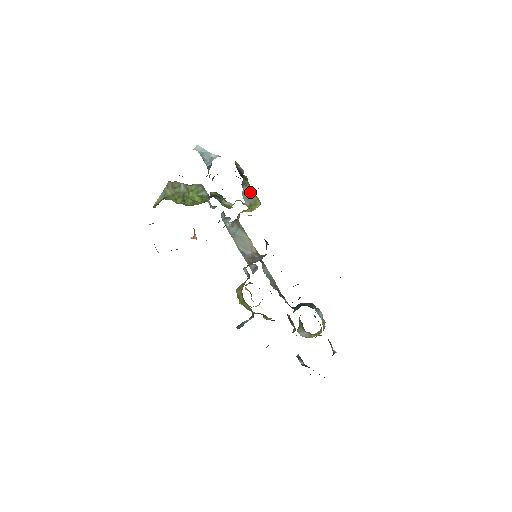
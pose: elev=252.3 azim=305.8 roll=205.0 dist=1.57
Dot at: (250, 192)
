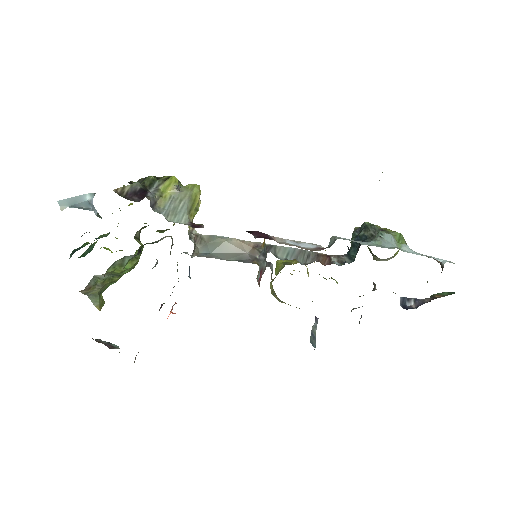
Dot at: (172, 196)
